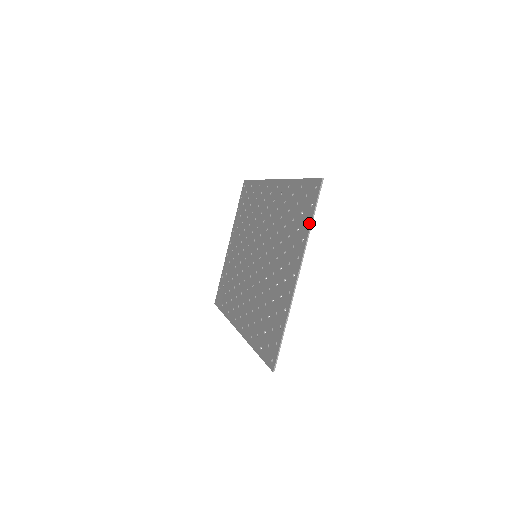
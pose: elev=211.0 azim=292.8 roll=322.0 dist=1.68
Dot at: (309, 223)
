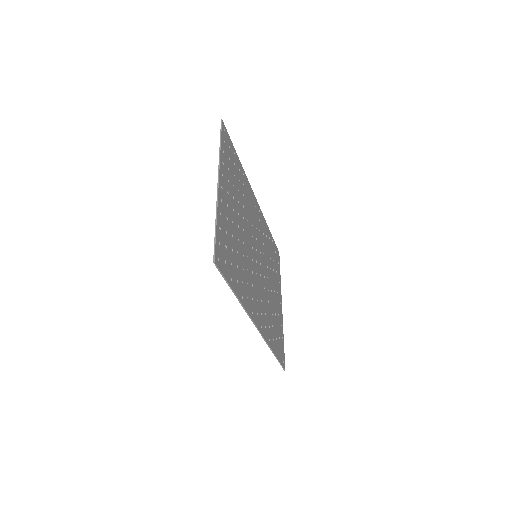
Dot at: (220, 148)
